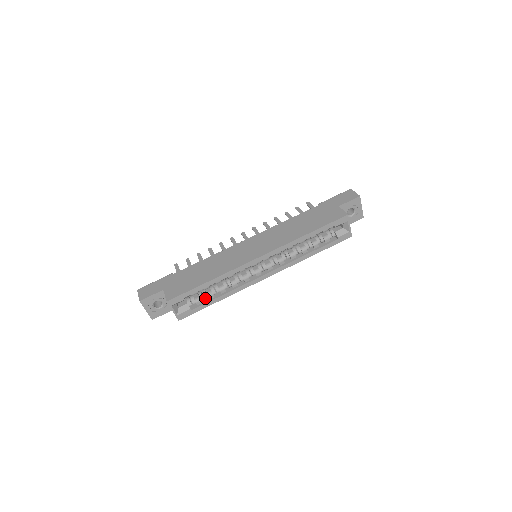
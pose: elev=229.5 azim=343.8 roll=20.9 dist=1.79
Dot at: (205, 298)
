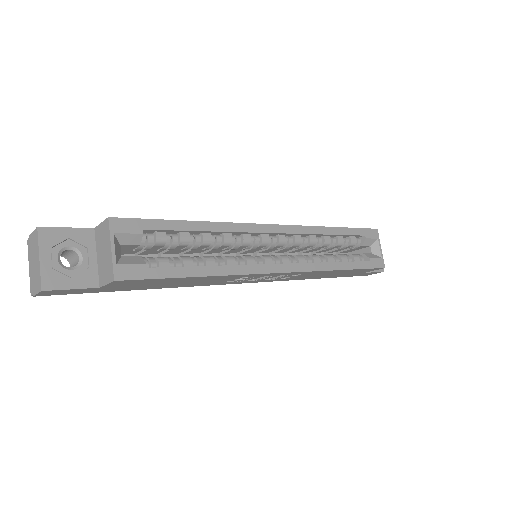
Dot at: (175, 264)
